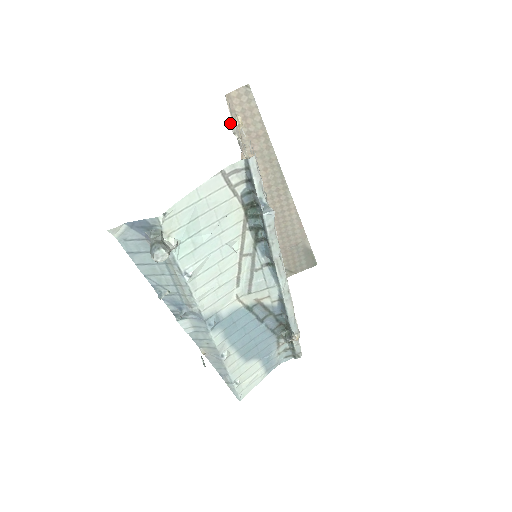
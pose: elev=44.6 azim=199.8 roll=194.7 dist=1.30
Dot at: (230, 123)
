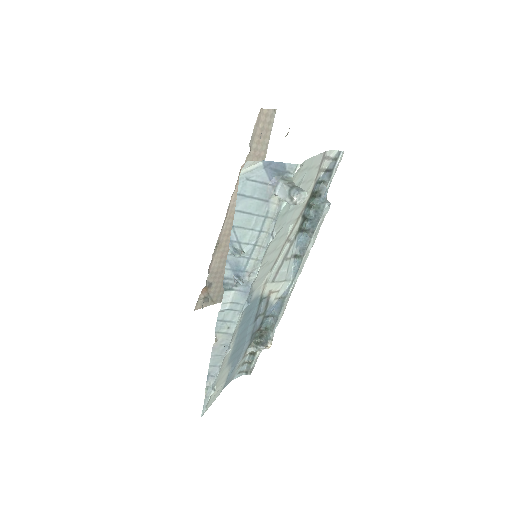
Dot at: occluded
